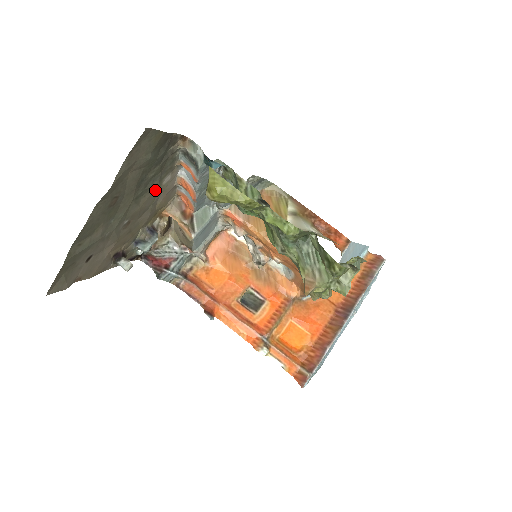
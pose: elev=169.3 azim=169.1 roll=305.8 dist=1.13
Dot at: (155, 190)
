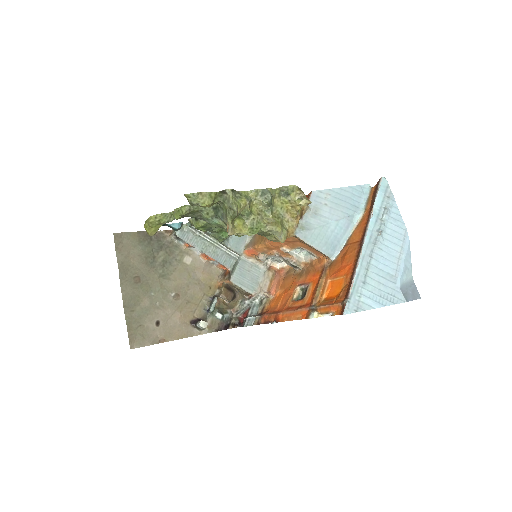
Dot at: (181, 269)
